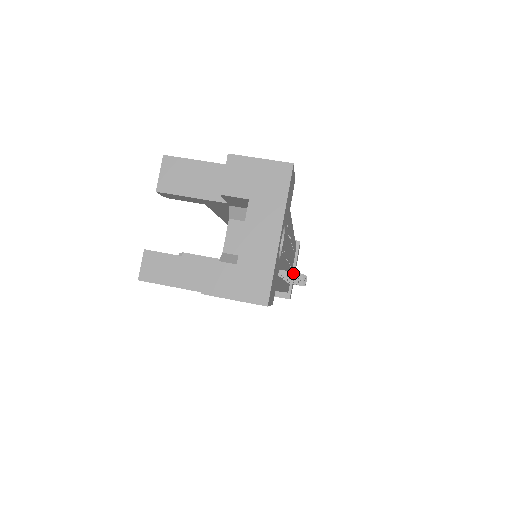
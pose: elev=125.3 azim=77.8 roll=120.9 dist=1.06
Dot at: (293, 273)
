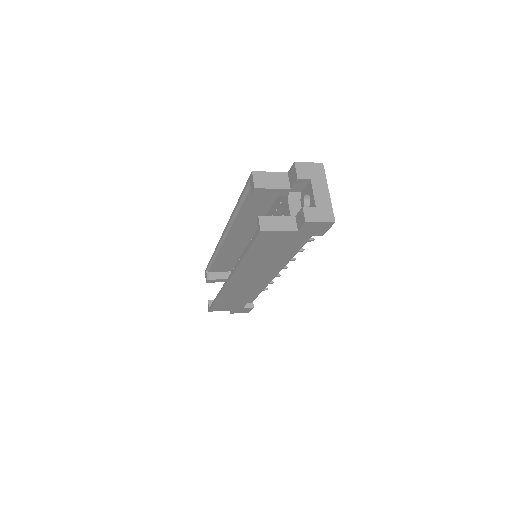
Dot at: occluded
